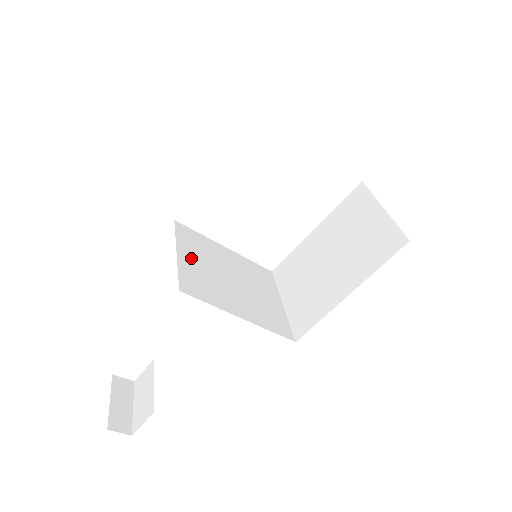
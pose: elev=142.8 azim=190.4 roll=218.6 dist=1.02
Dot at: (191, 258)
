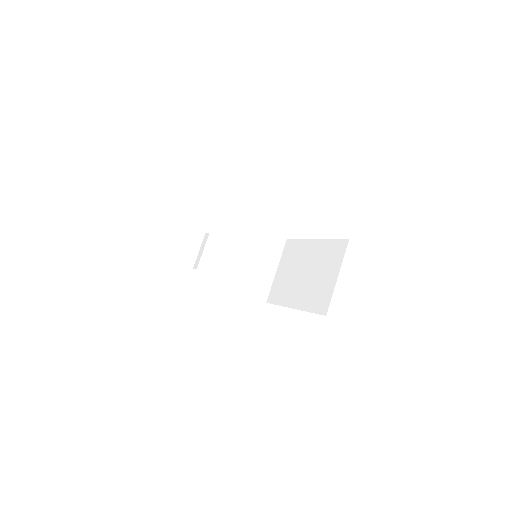
Dot at: (216, 244)
